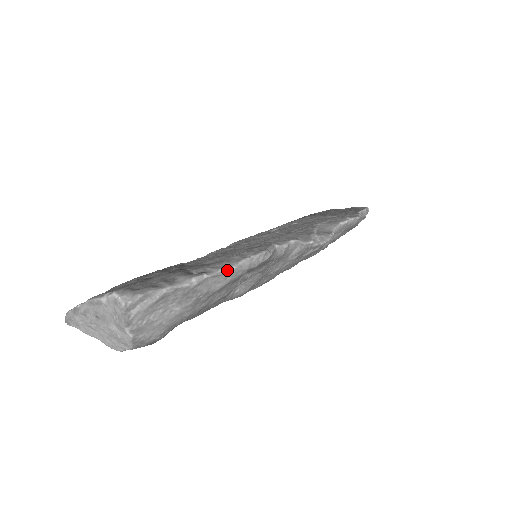
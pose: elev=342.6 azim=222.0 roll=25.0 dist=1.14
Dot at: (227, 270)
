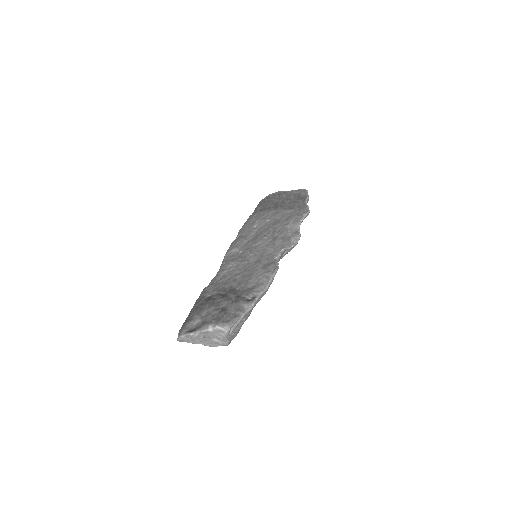
Dot at: (265, 291)
